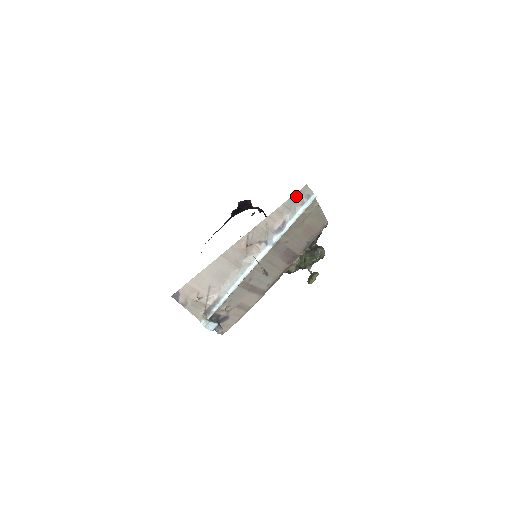
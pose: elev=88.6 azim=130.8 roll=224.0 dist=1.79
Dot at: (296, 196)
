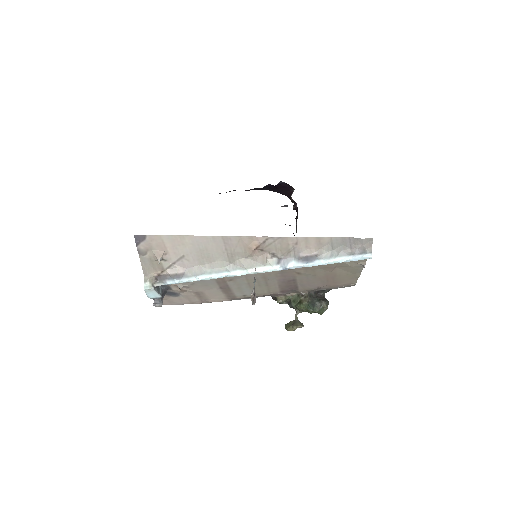
Dot at: (352, 240)
